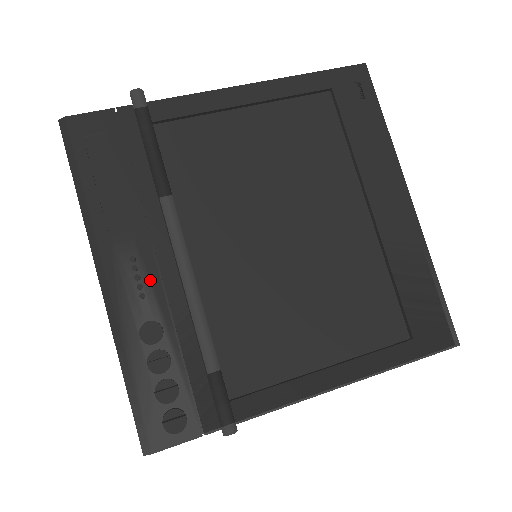
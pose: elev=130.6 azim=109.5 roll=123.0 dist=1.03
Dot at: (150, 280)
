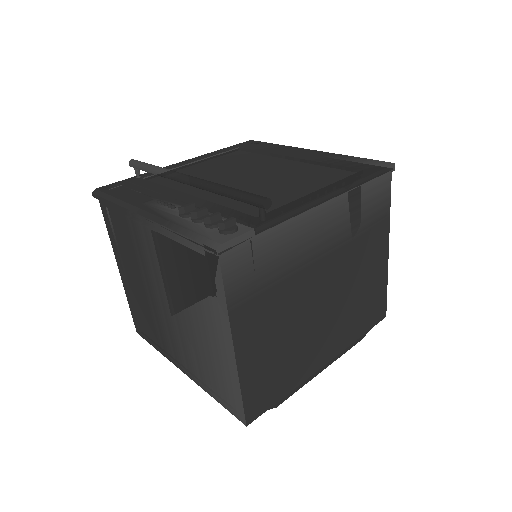
Dot at: (175, 204)
